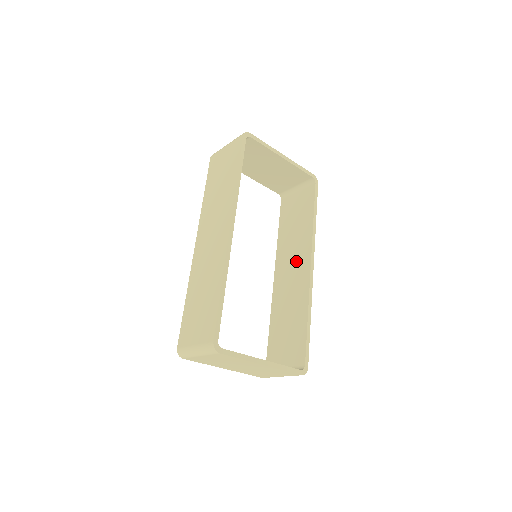
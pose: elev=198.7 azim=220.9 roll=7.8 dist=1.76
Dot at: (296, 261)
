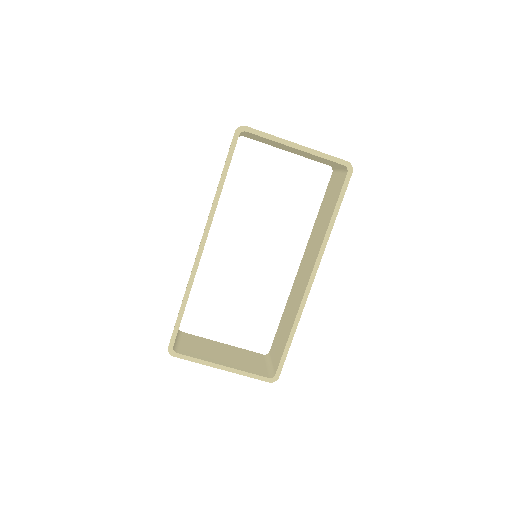
Dot at: (309, 262)
